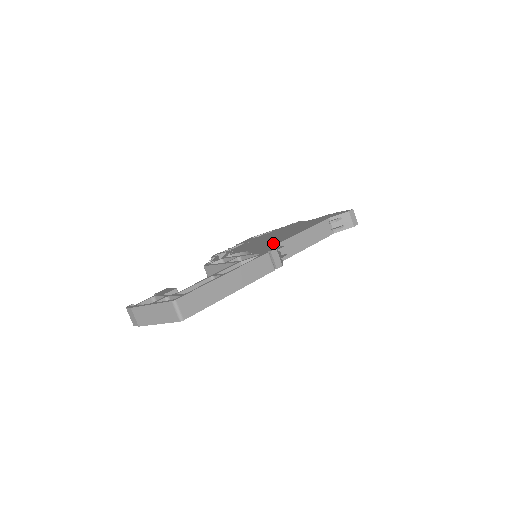
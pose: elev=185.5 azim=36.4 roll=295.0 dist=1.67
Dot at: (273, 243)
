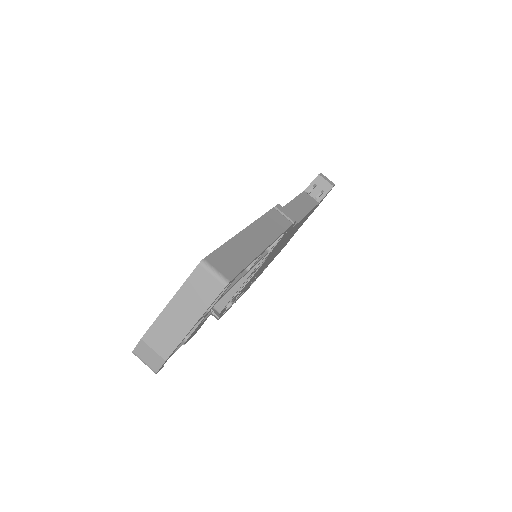
Dot at: occluded
